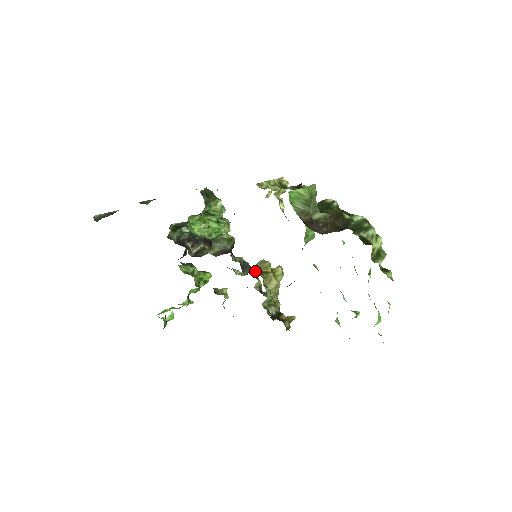
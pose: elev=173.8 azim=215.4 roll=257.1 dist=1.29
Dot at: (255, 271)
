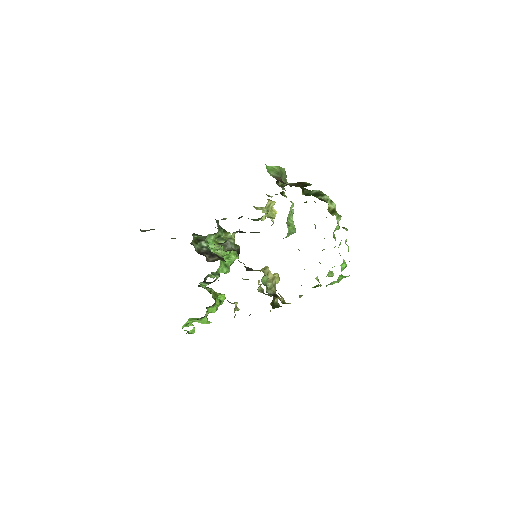
Dot at: occluded
